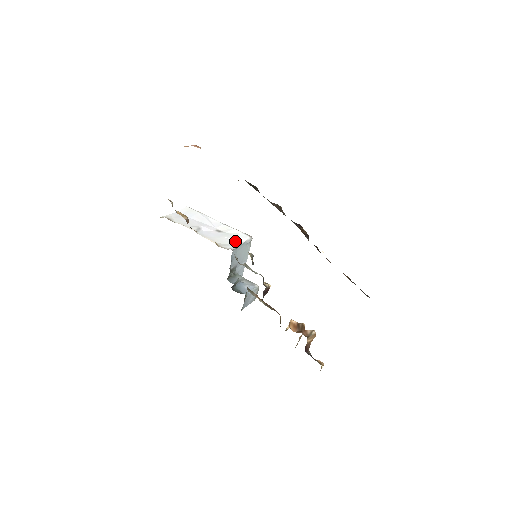
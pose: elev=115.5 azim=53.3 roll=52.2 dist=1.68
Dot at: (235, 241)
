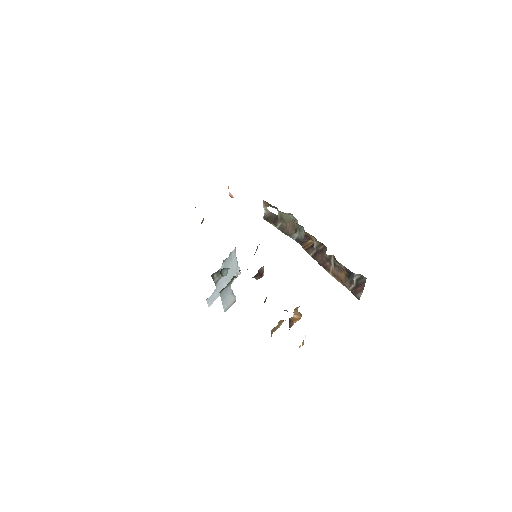
Dot at: occluded
